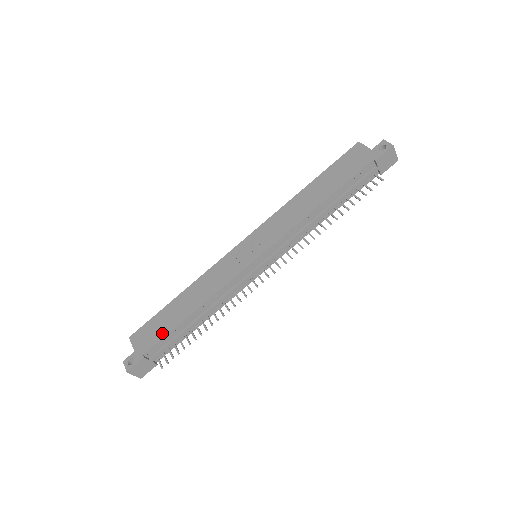
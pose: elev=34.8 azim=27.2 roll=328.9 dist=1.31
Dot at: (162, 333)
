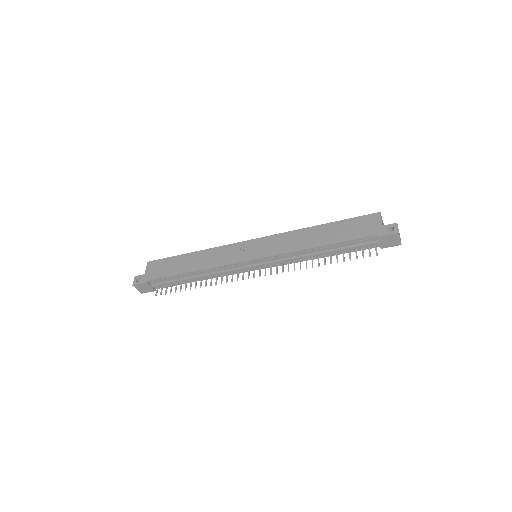
Dot at: (166, 273)
